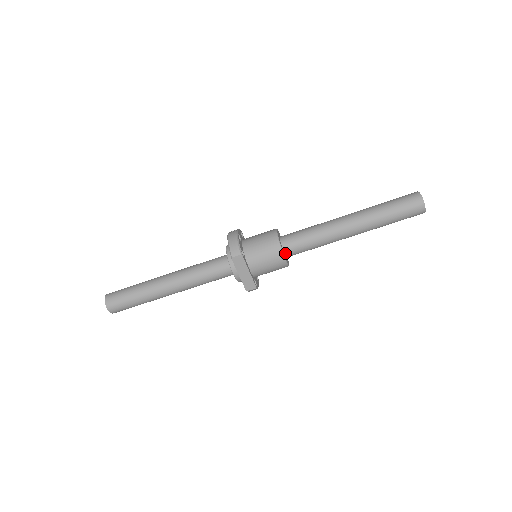
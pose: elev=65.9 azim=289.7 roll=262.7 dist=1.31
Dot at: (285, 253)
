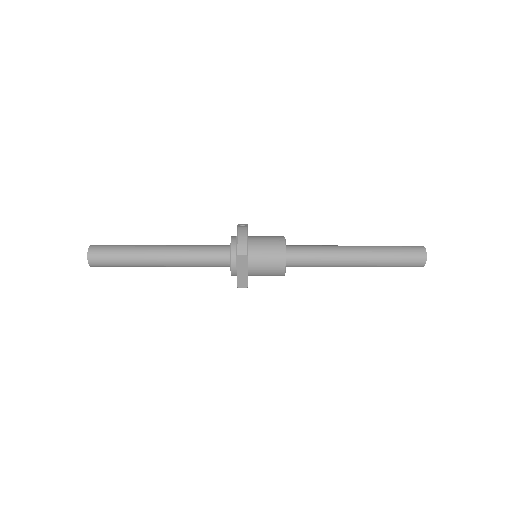
Dot at: (286, 263)
